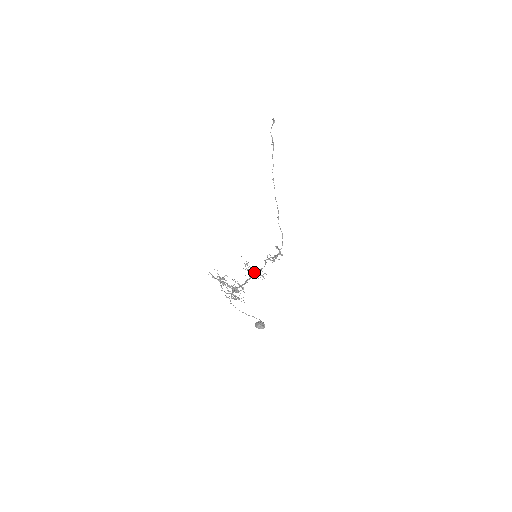
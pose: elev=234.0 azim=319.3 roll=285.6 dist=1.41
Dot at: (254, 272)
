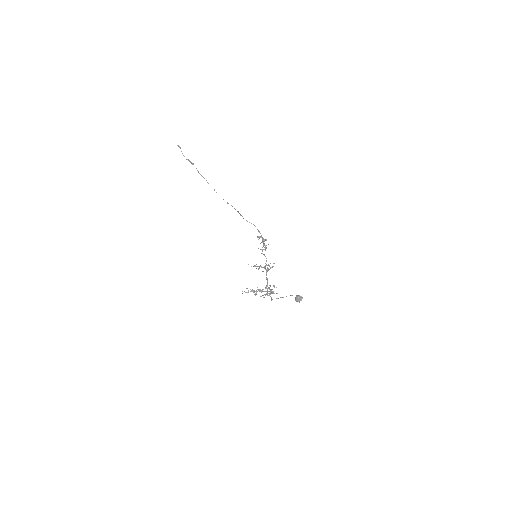
Dot at: (264, 268)
